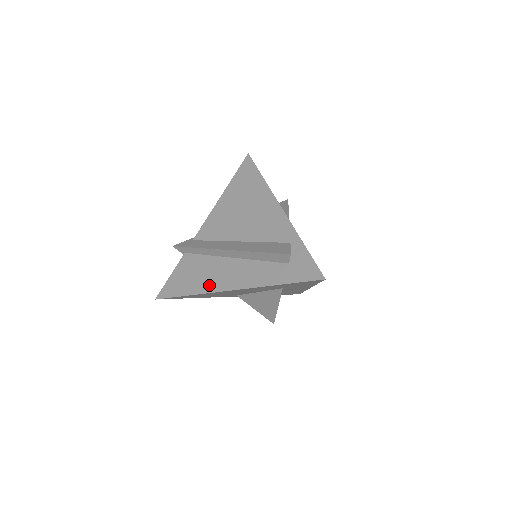
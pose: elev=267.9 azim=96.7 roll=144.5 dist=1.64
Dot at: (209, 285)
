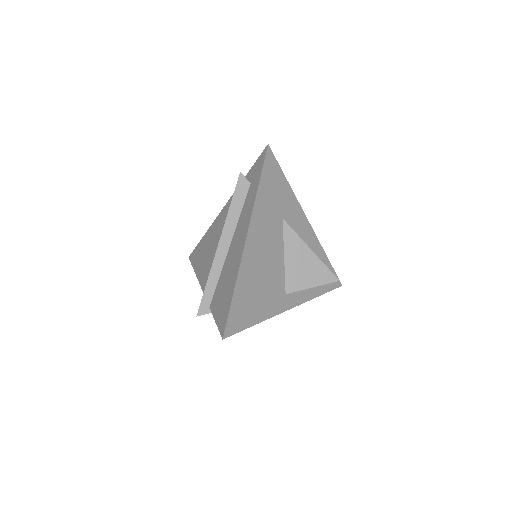
Dot at: (236, 265)
